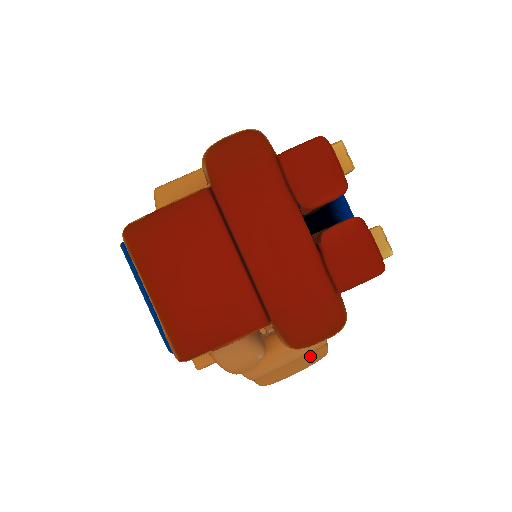
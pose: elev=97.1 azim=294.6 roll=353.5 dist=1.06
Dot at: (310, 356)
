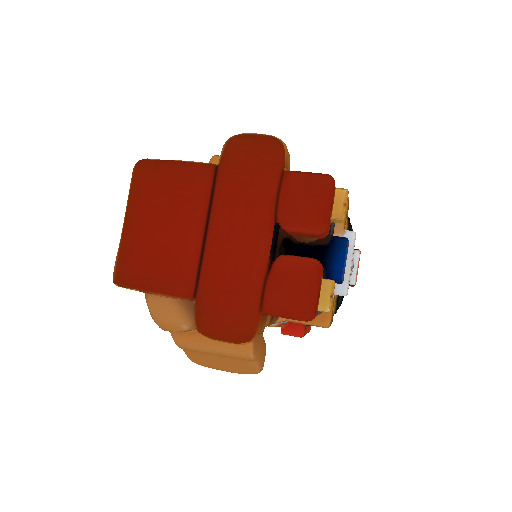
Dot at: (238, 362)
